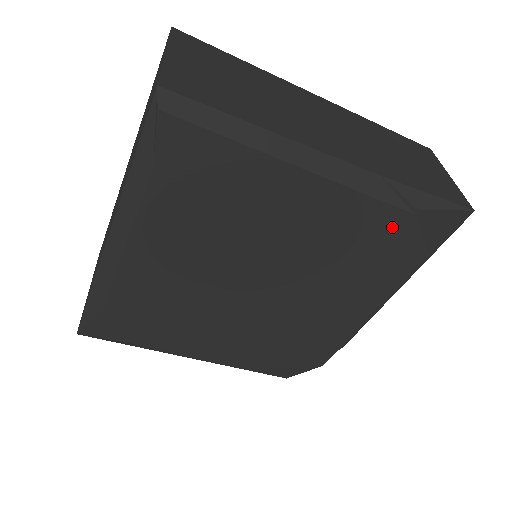
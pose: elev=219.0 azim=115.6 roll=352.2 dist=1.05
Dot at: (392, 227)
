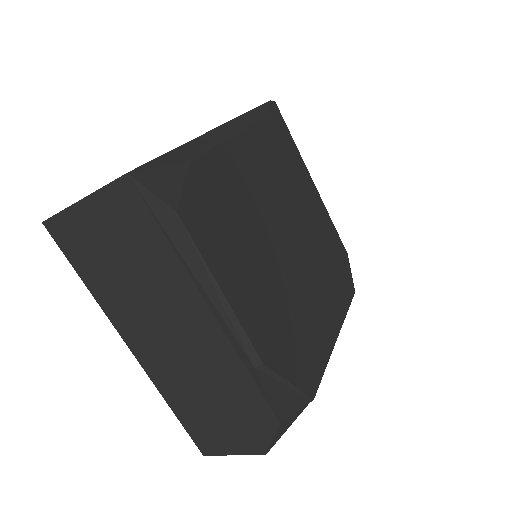
Dot at: (341, 254)
